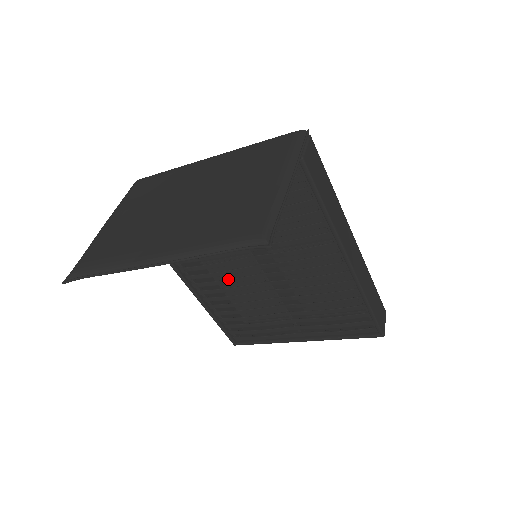
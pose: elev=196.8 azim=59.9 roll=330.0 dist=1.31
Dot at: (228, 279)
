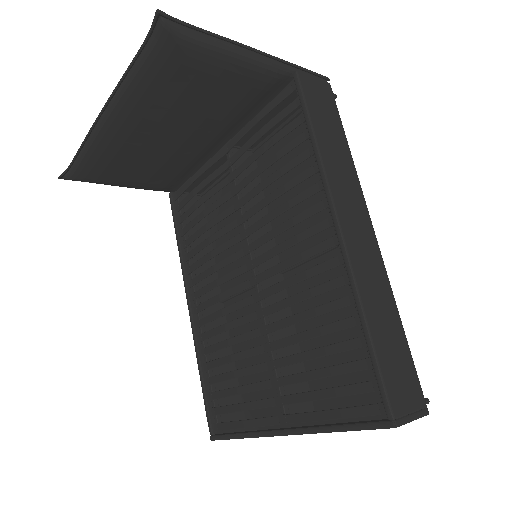
Dot at: (222, 292)
